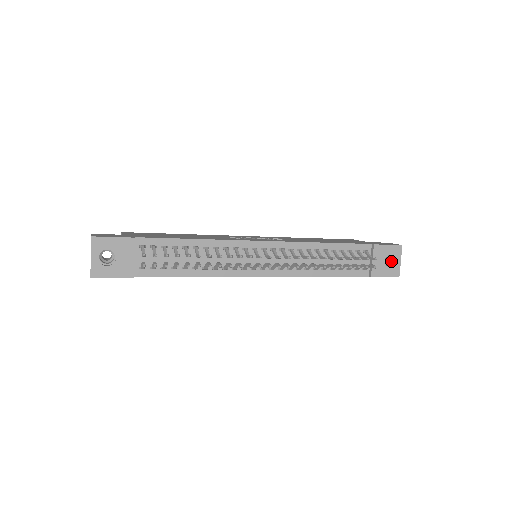
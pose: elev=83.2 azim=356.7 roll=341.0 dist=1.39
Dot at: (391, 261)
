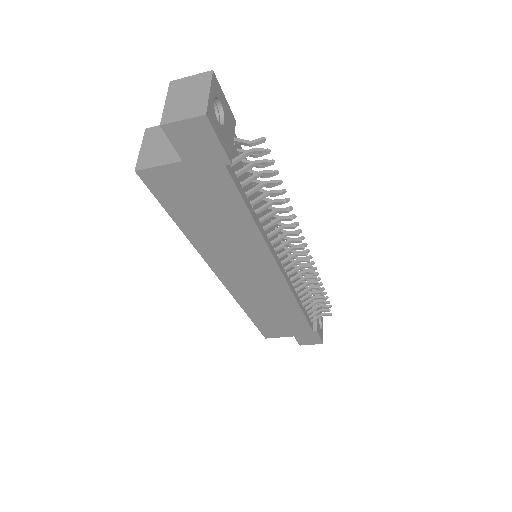
Dot at: occluded
